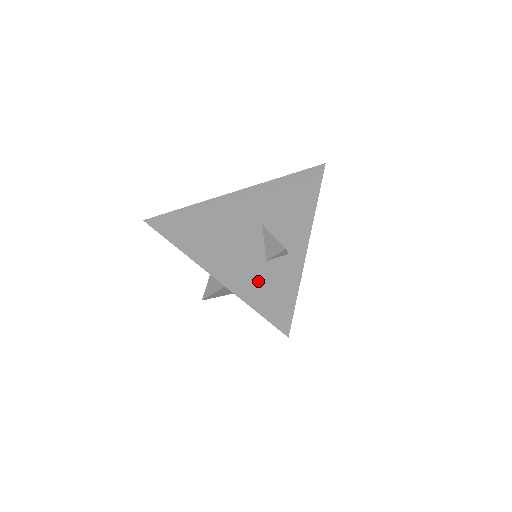
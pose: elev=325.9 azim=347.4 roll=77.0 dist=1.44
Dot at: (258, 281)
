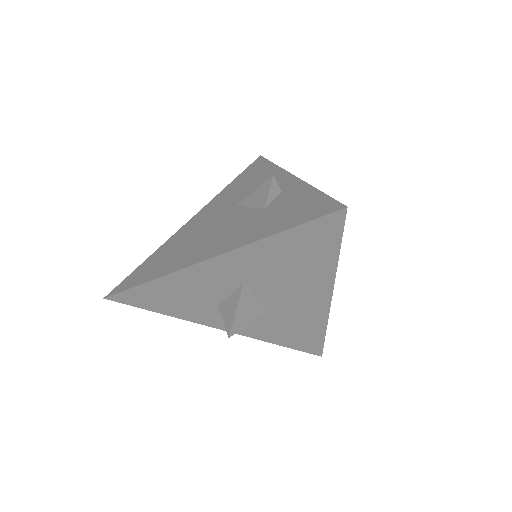
Dot at: (269, 219)
